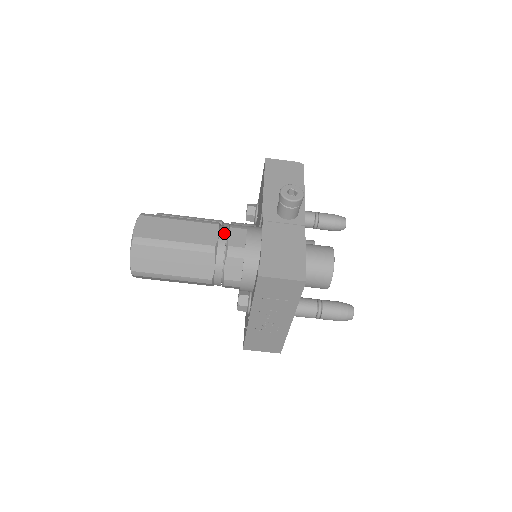
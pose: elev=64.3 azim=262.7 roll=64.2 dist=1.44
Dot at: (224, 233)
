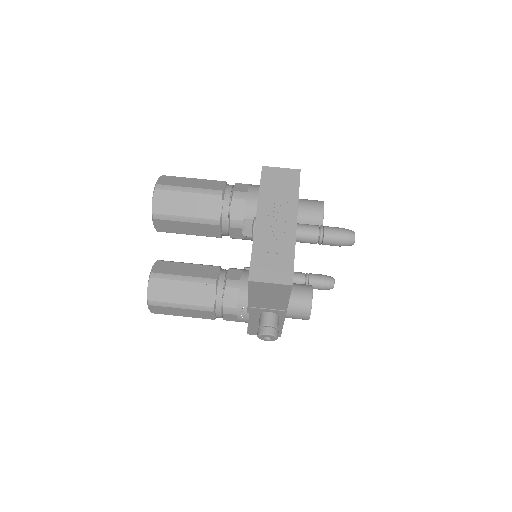
Dot at: occluded
